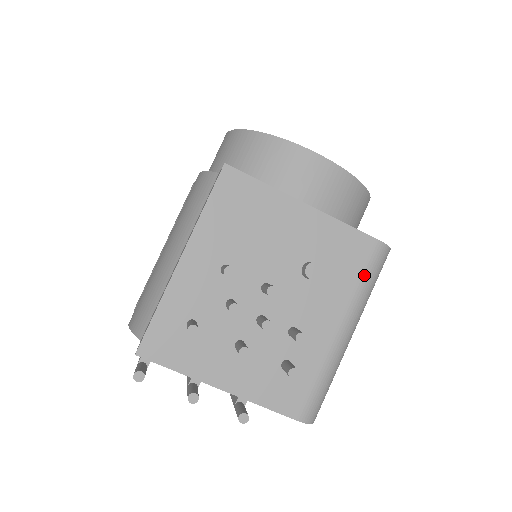
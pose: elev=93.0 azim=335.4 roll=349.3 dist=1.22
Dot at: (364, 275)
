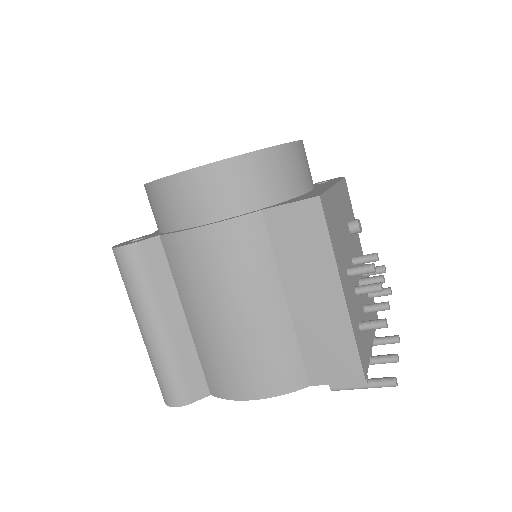
Dot at: occluded
